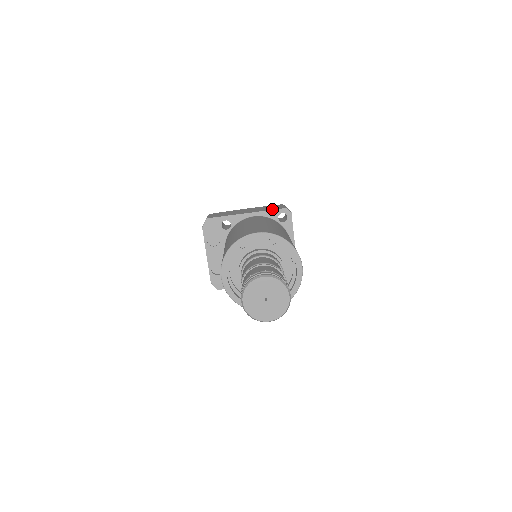
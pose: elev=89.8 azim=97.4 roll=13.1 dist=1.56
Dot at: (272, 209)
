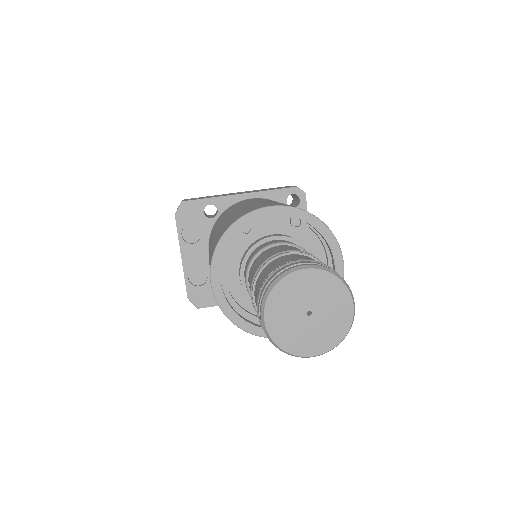
Dot at: occluded
